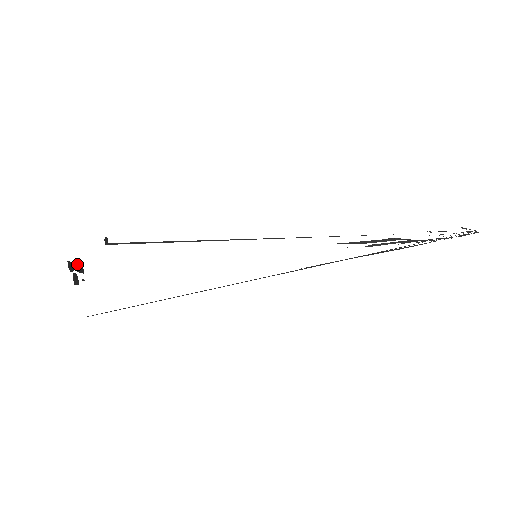
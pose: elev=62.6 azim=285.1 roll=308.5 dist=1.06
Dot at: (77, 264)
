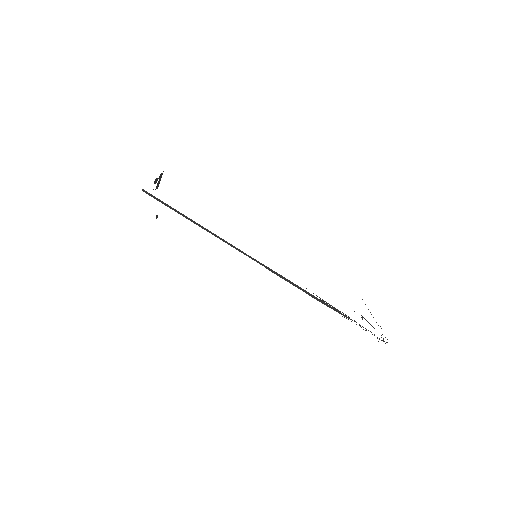
Dot at: occluded
